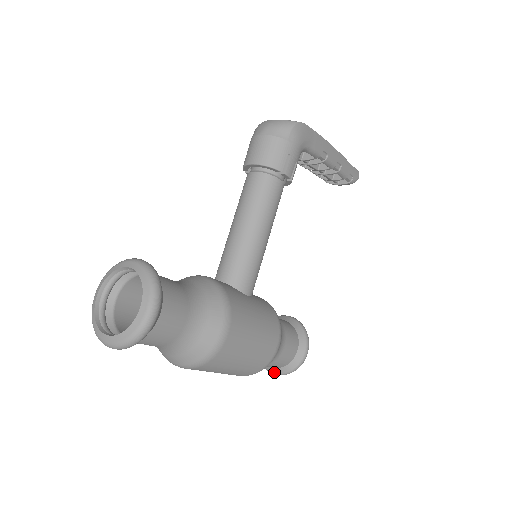
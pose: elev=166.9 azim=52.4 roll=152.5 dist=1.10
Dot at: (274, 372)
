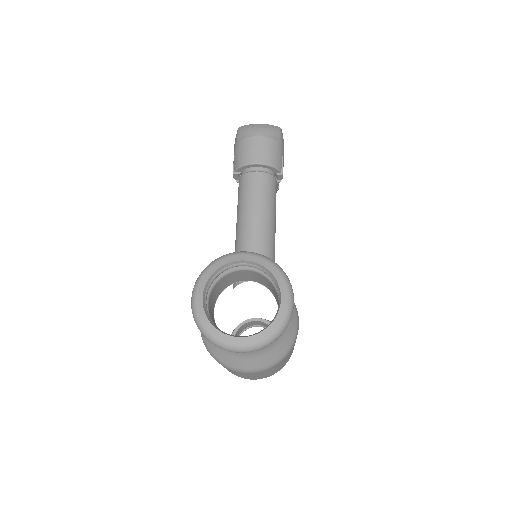
Dot at: occluded
